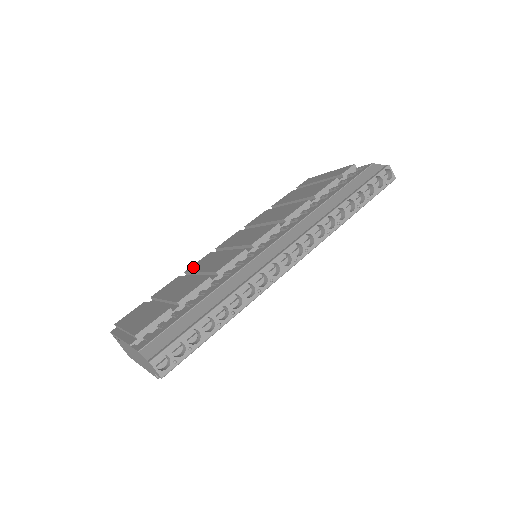
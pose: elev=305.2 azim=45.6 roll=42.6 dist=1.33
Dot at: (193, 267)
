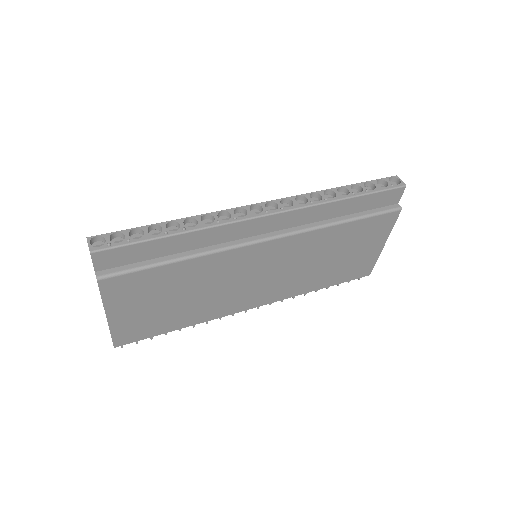
Dot at: occluded
